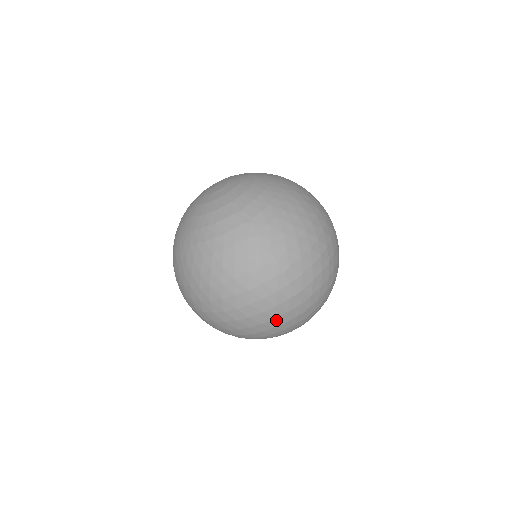
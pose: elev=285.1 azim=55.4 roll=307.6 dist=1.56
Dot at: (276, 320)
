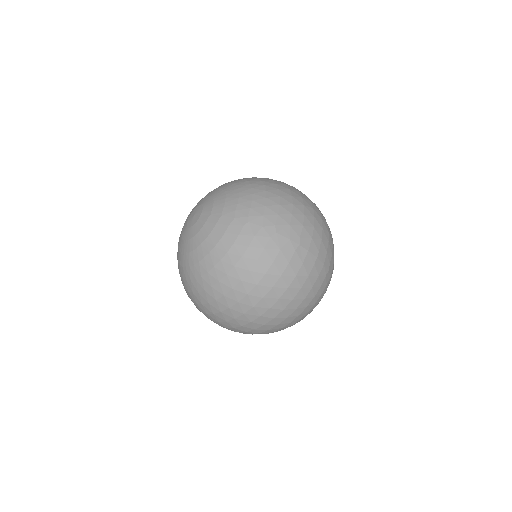
Dot at: (313, 289)
